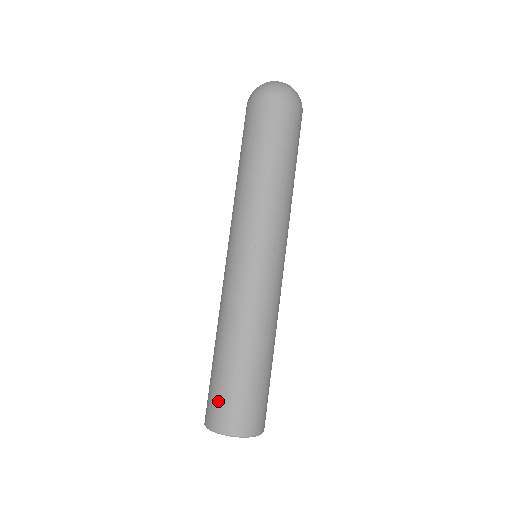
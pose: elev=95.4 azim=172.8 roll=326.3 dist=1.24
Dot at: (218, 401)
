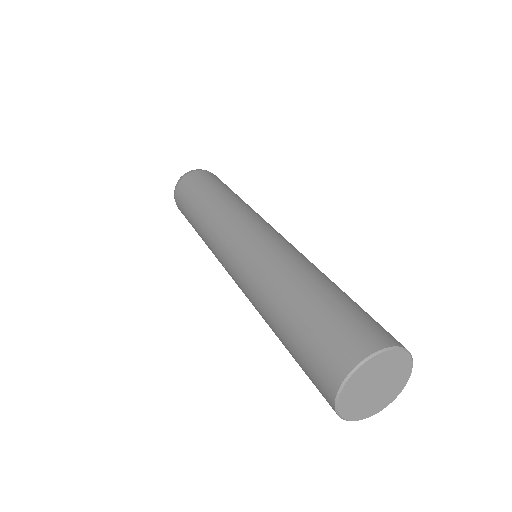
Dot at: (312, 361)
